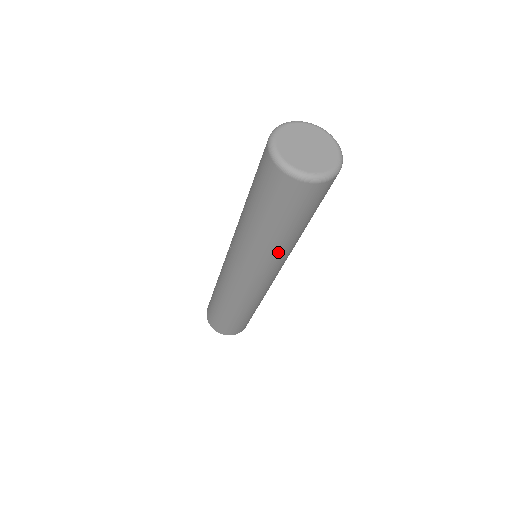
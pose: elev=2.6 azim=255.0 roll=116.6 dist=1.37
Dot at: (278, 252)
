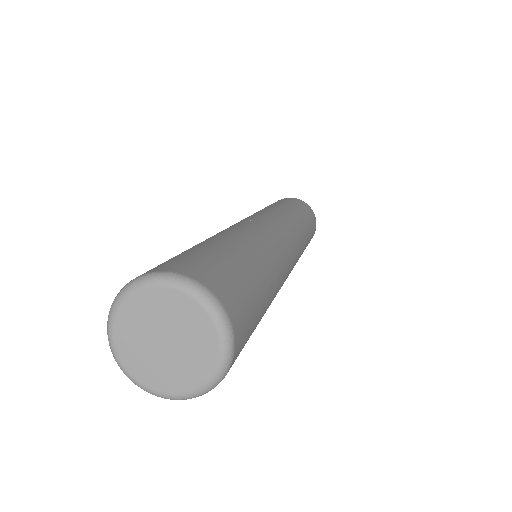
Dot at: occluded
